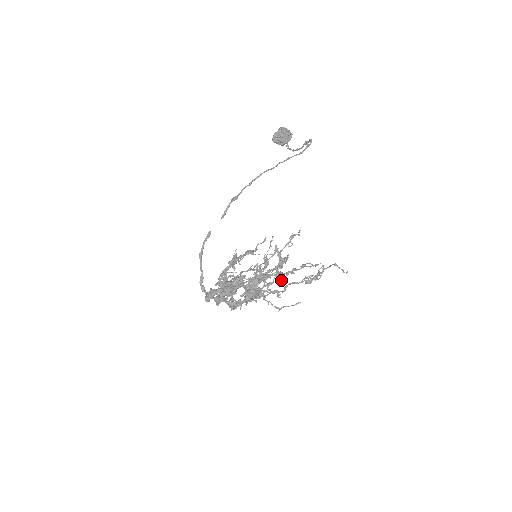
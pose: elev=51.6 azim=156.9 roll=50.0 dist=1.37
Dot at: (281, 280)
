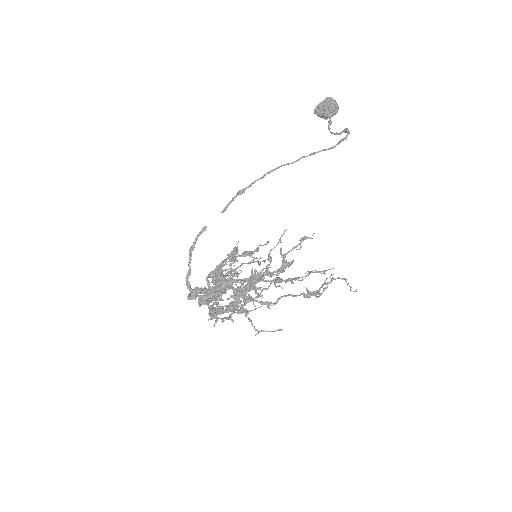
Dot at: (279, 286)
